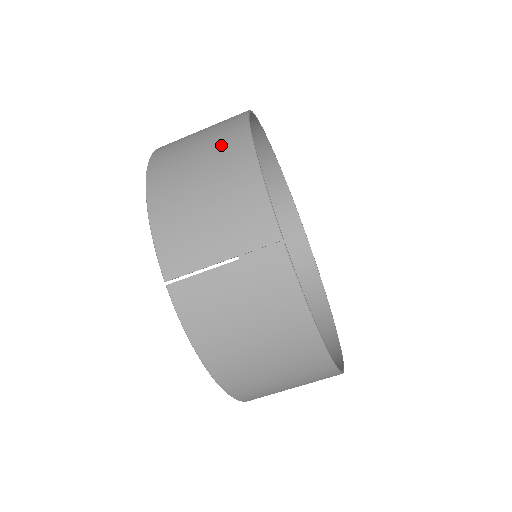
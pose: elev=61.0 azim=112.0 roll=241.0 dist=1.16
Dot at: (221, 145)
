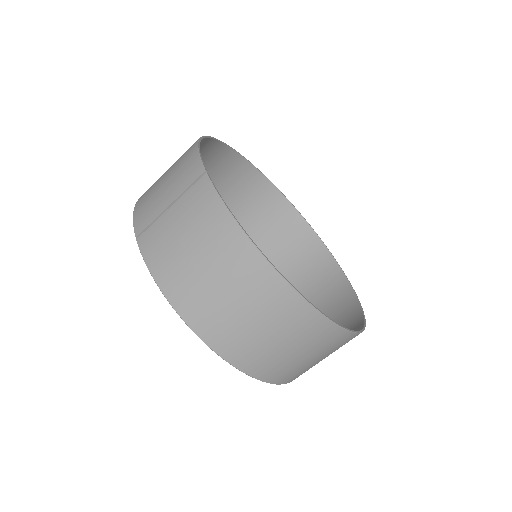
Dot at: occluded
